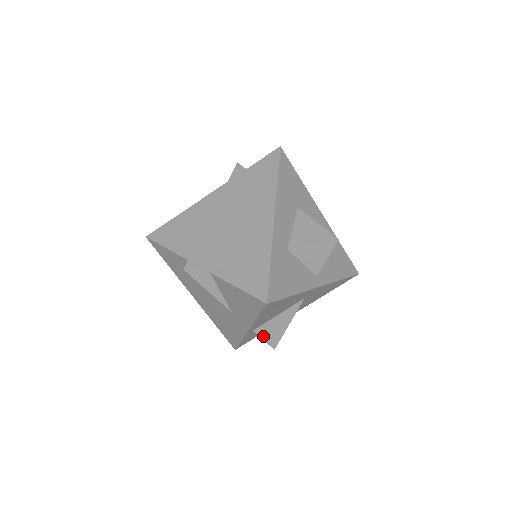
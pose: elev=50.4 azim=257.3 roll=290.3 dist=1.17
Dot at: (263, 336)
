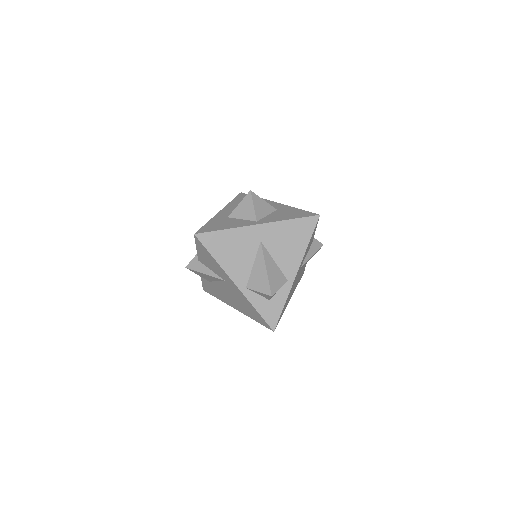
Dot at: (256, 289)
